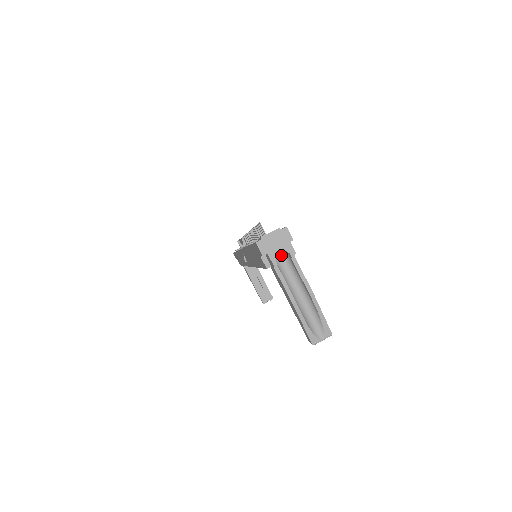
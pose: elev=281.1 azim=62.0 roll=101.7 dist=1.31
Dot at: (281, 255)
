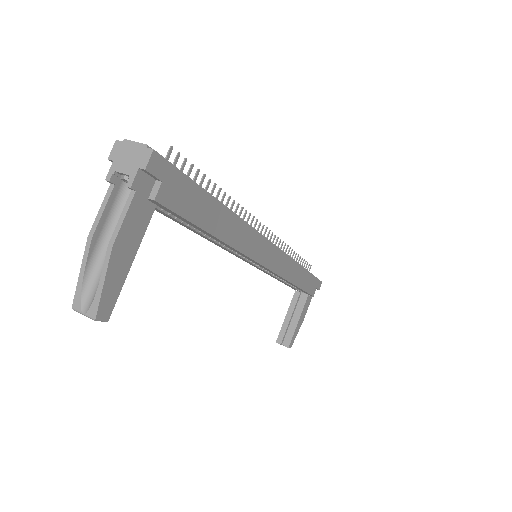
Dot at: (125, 176)
